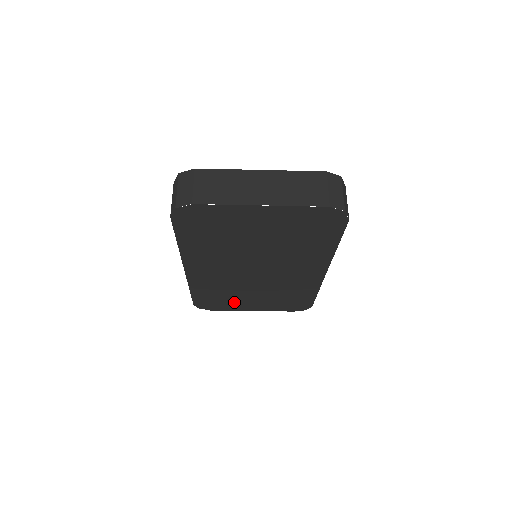
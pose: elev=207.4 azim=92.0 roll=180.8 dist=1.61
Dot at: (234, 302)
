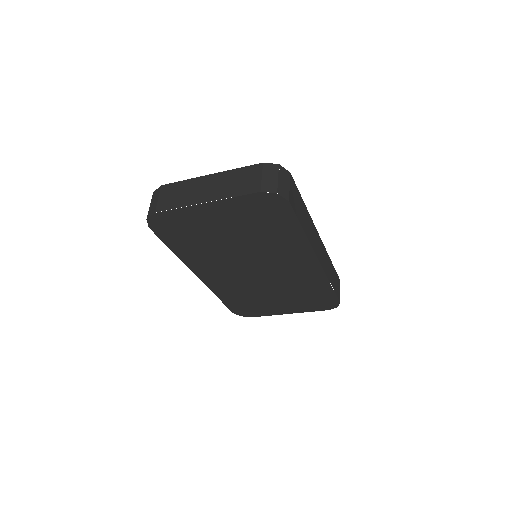
Dot at: (264, 306)
